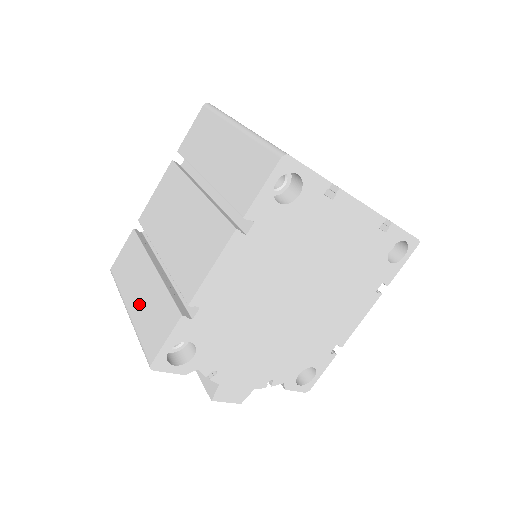
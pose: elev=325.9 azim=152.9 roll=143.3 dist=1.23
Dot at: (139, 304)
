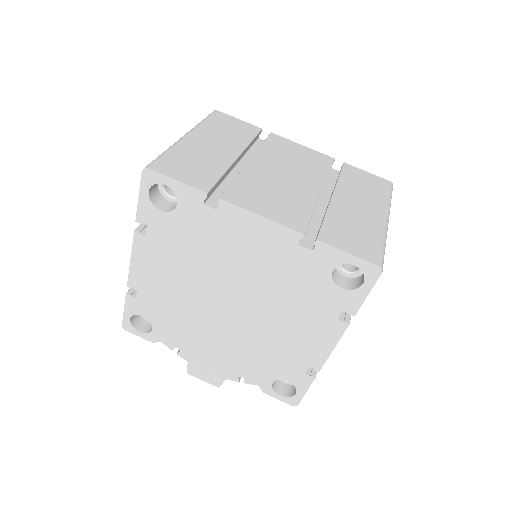
Dot at: occluded
